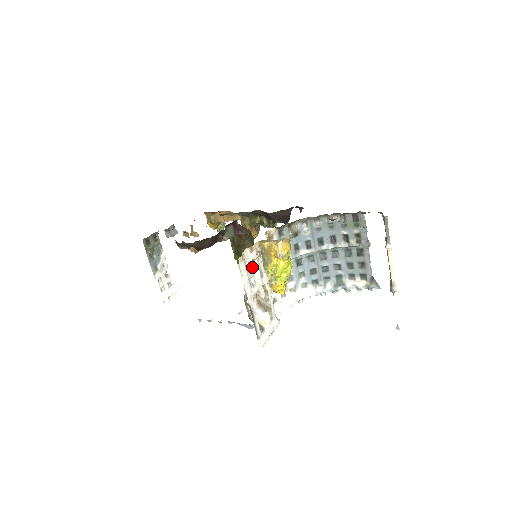
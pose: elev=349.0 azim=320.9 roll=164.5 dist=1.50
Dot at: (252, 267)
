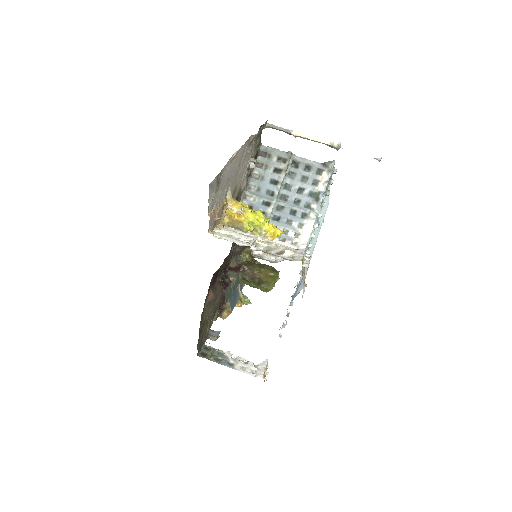
Dot at: (232, 236)
